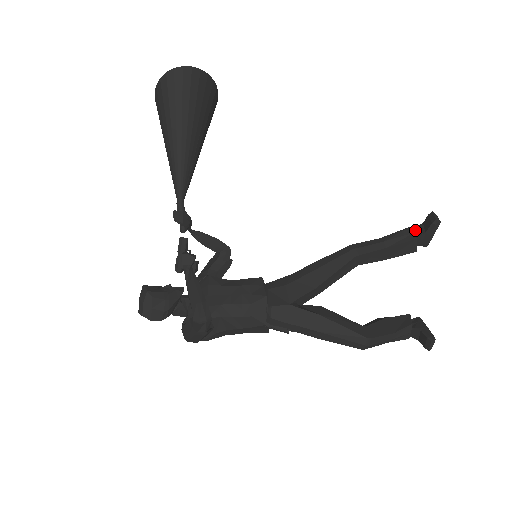
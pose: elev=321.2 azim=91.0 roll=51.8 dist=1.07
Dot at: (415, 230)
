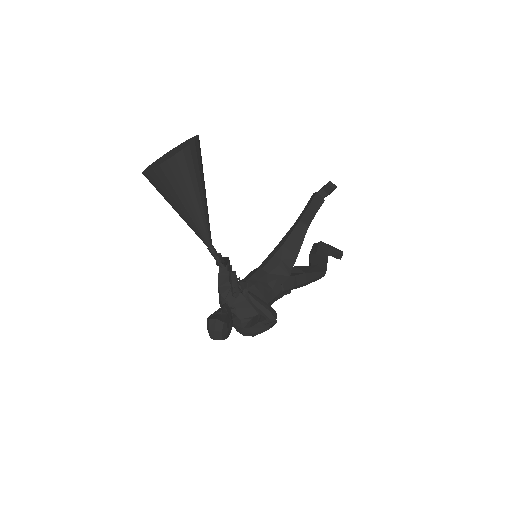
Dot at: (319, 194)
